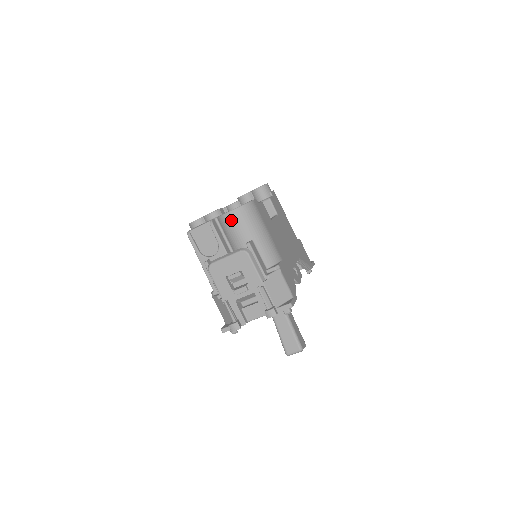
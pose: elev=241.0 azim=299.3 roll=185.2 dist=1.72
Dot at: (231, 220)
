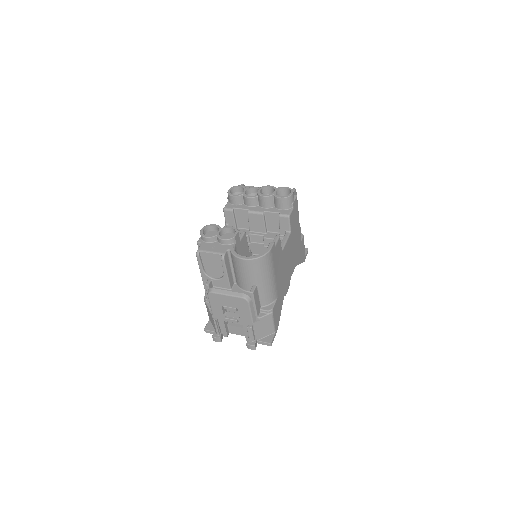
Dot at: (243, 265)
